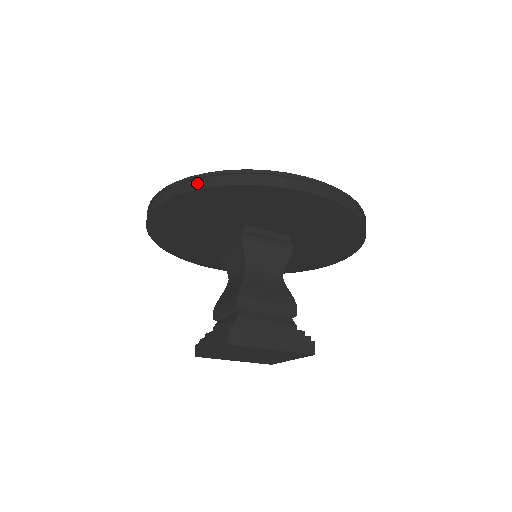
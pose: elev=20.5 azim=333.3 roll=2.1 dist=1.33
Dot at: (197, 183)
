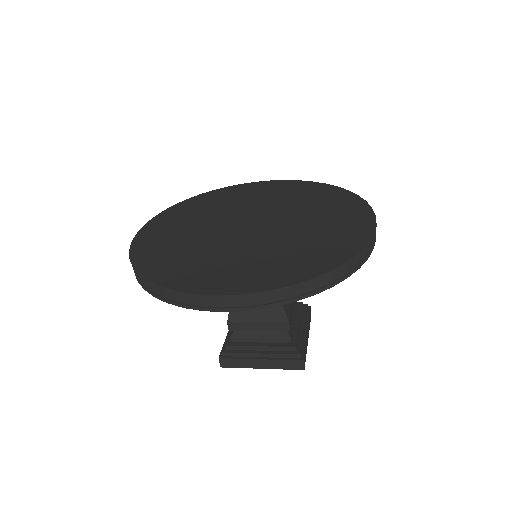
Dot at: (318, 284)
